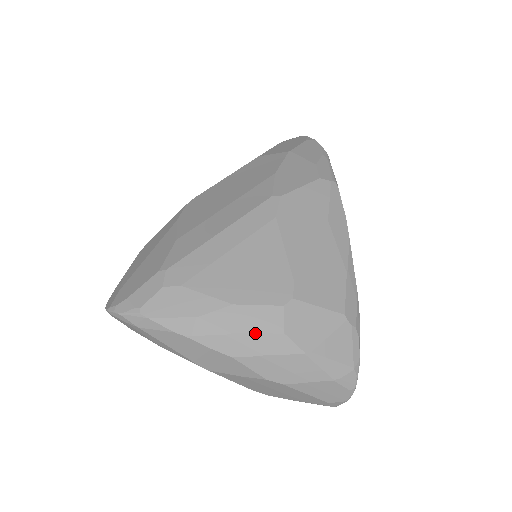
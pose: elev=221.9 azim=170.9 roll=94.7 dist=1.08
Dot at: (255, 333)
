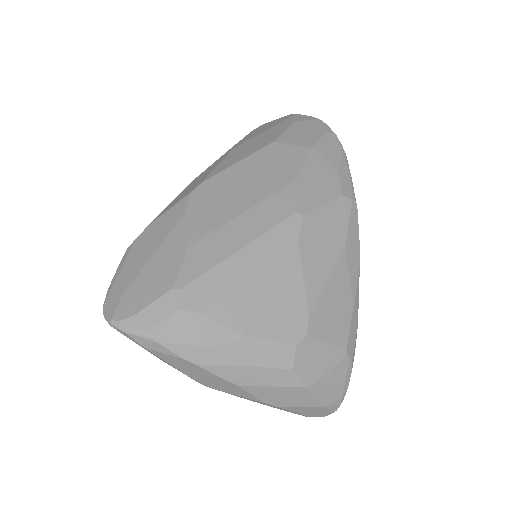
Dot at: (265, 367)
